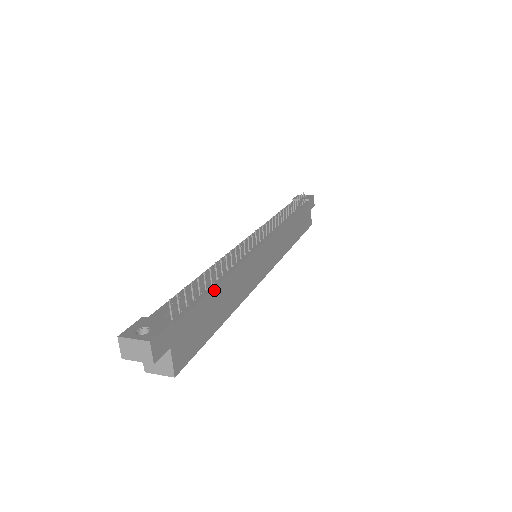
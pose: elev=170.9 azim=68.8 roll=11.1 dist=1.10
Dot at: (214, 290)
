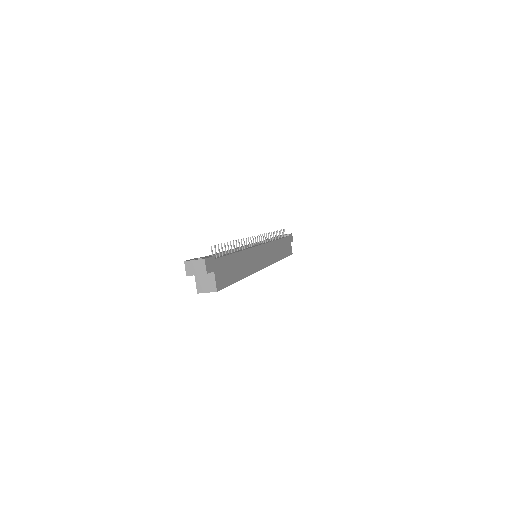
Dot at: (234, 254)
